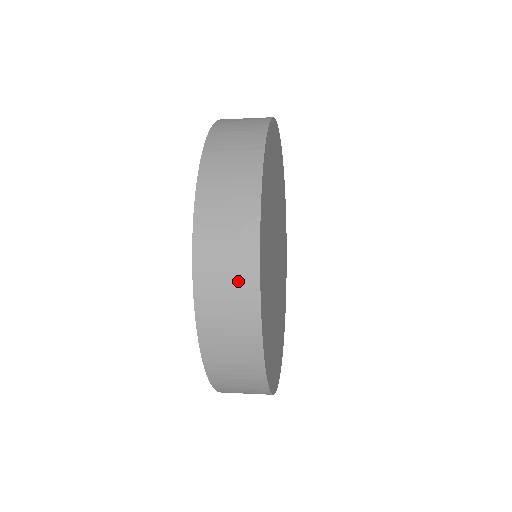
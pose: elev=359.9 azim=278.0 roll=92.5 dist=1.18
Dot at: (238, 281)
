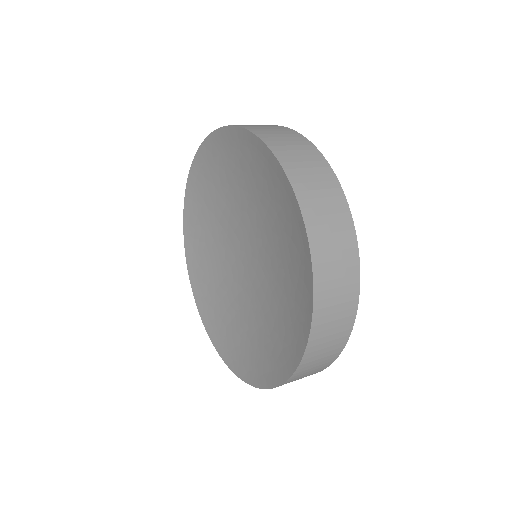
Dot at: occluded
